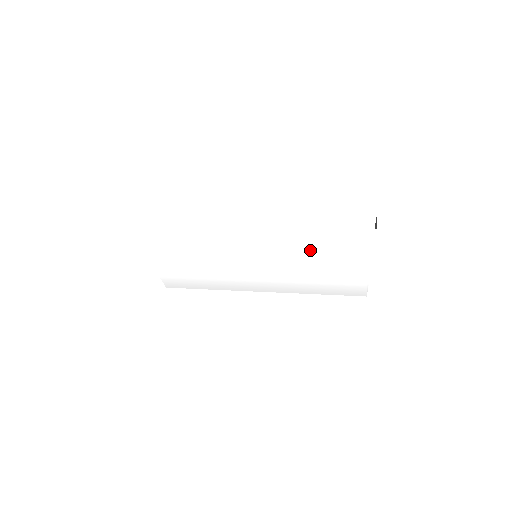
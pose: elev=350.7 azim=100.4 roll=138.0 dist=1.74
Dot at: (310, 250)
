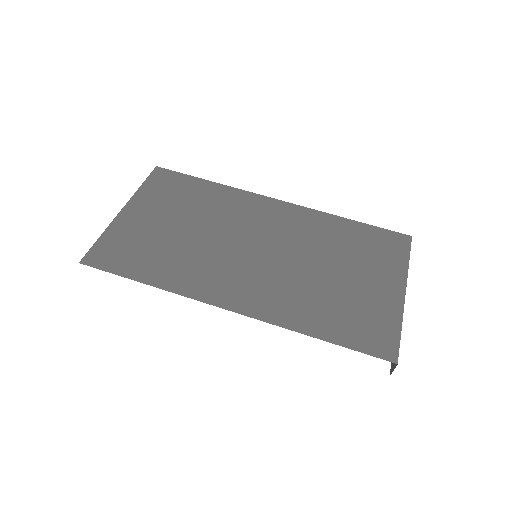
Dot at: occluded
